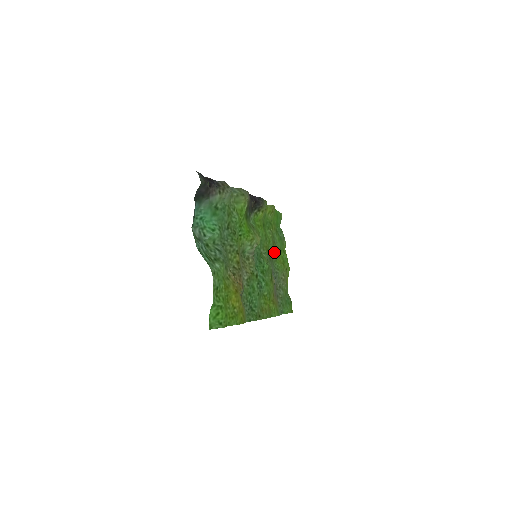
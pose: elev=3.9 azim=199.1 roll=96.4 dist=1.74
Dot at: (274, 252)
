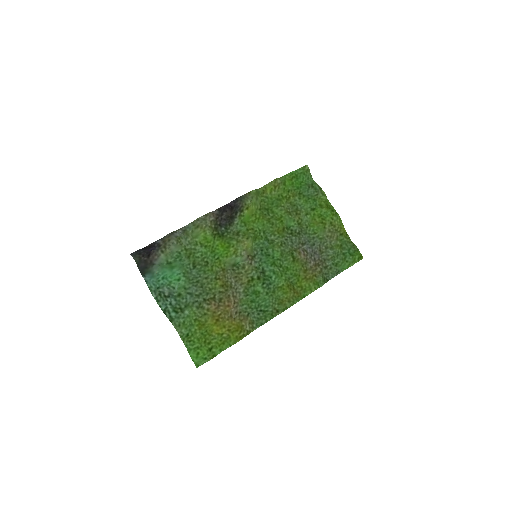
Dot at: (301, 221)
